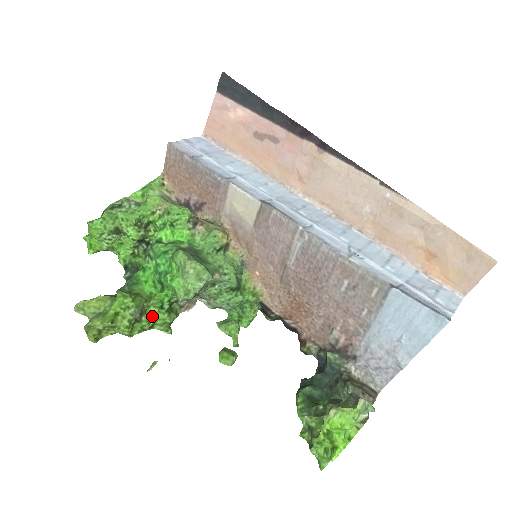
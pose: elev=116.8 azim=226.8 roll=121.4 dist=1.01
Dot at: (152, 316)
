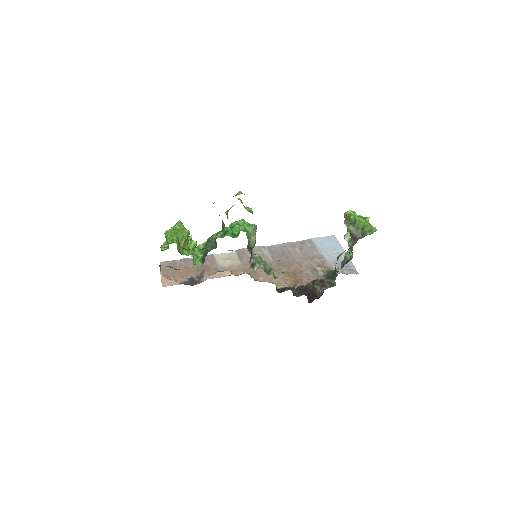
Dot at: occluded
